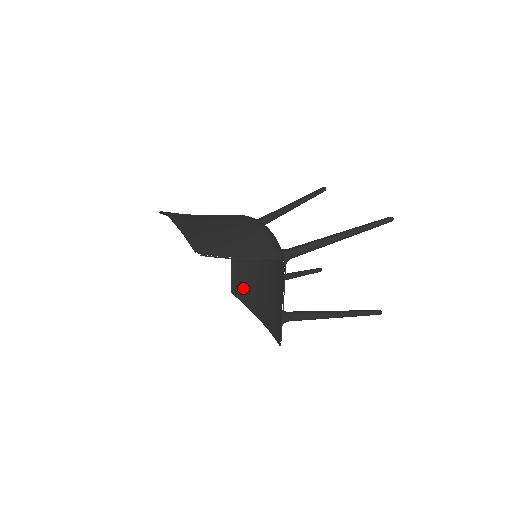
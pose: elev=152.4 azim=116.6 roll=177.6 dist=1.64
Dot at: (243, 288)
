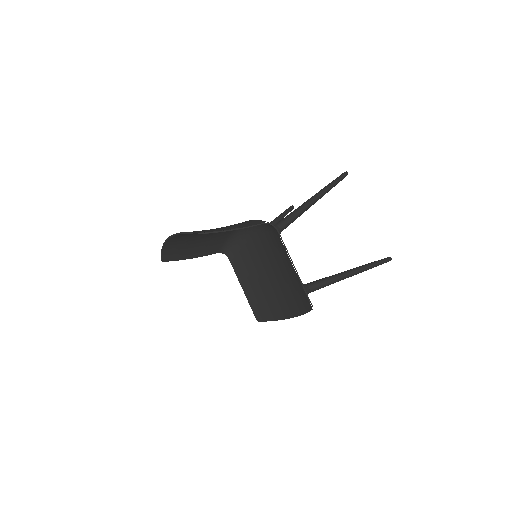
Dot at: (264, 306)
